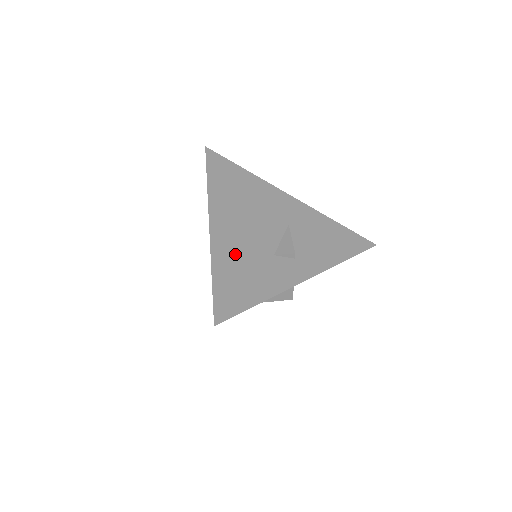
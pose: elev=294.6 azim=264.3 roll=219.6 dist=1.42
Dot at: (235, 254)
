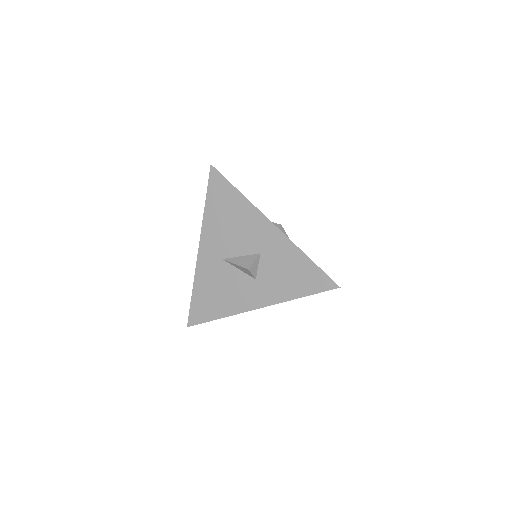
Dot at: occluded
